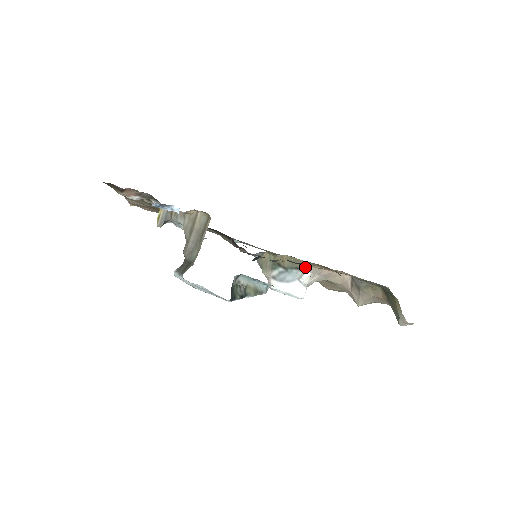
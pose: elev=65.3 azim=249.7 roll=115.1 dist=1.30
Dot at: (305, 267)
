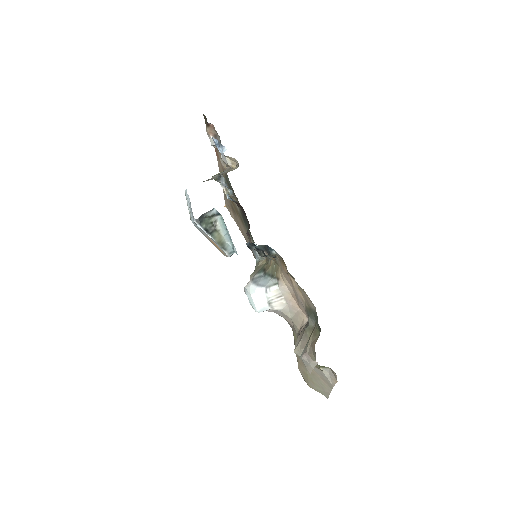
Dot at: (278, 277)
